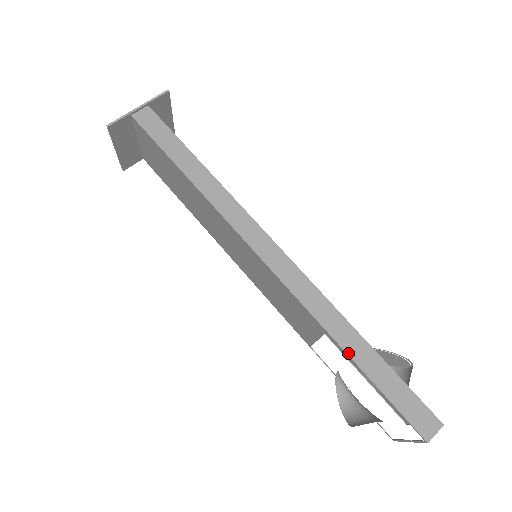
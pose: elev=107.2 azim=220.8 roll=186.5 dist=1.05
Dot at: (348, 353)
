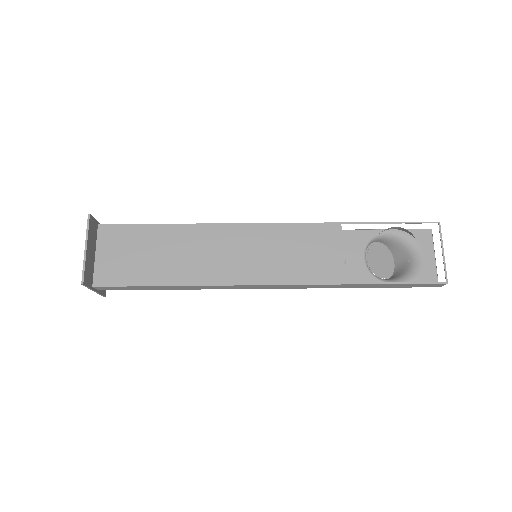
Dot at: (362, 222)
